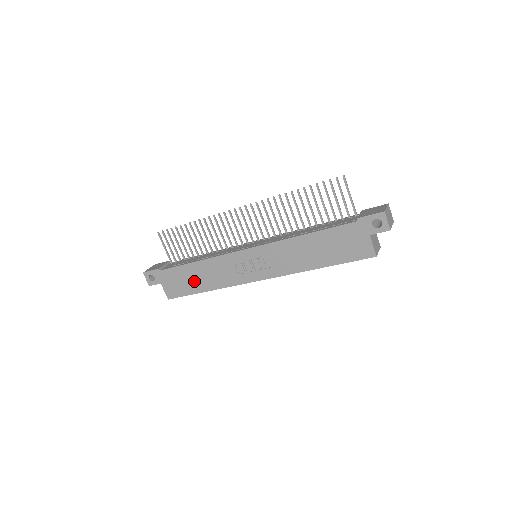
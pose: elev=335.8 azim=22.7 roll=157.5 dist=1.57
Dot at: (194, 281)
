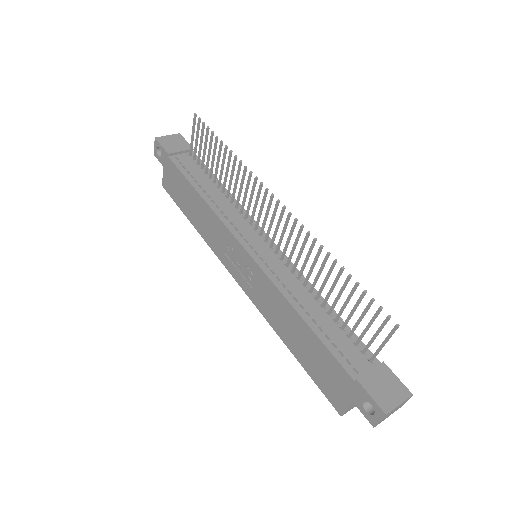
Dot at: (189, 204)
